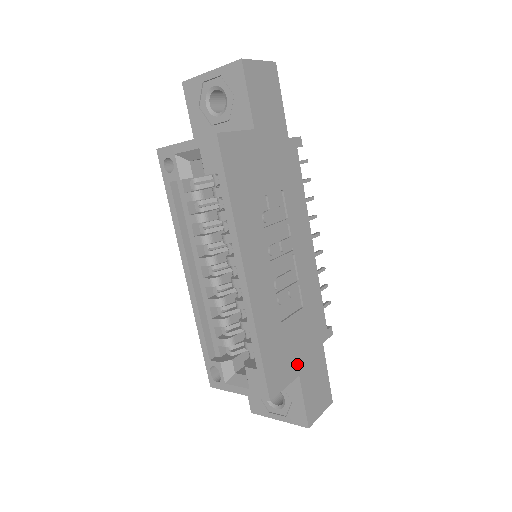
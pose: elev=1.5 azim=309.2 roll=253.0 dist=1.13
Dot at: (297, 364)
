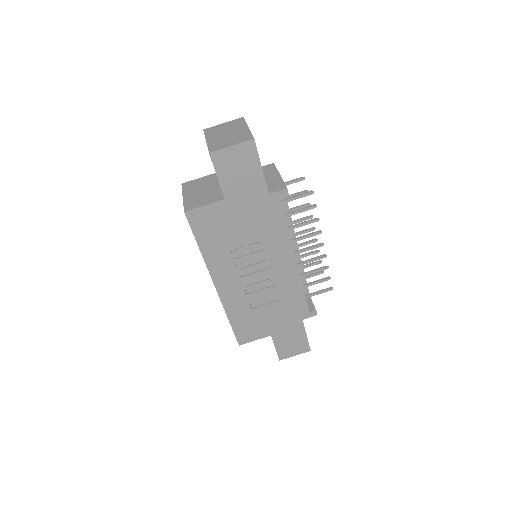
Dot at: (269, 330)
